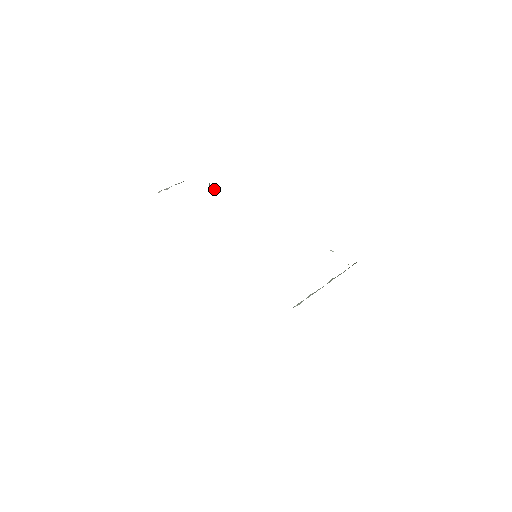
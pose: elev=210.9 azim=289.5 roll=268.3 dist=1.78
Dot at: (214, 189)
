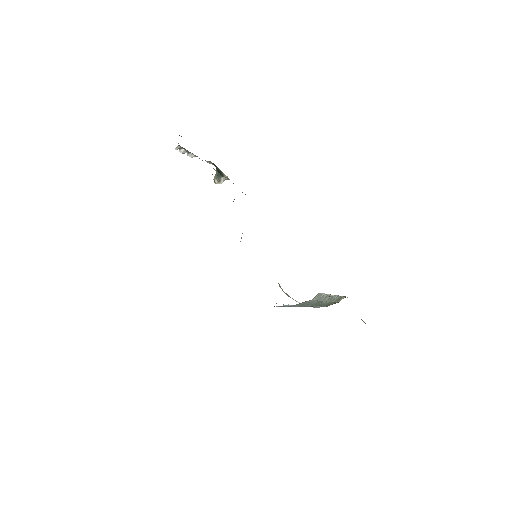
Dot at: (221, 179)
